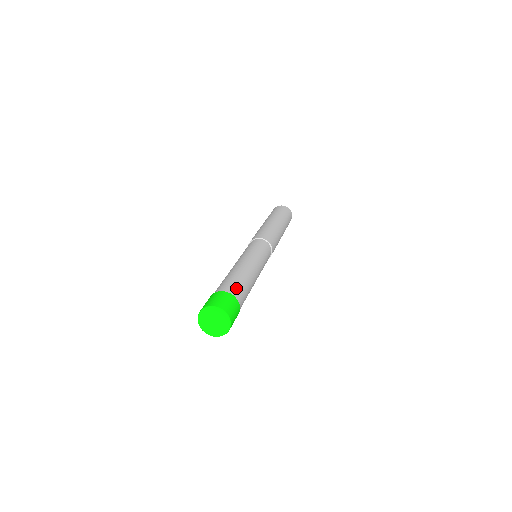
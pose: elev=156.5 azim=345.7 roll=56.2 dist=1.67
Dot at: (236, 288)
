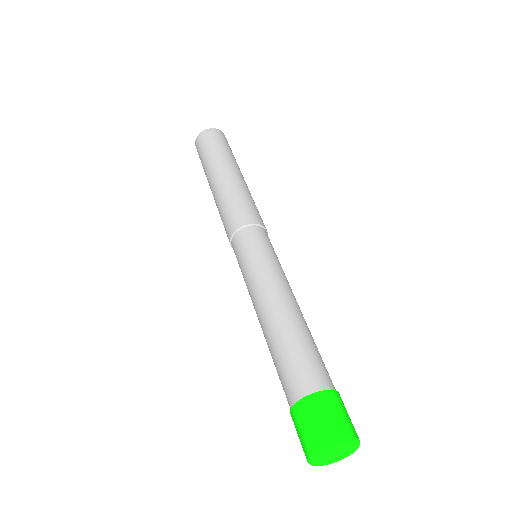
Dot at: (298, 374)
